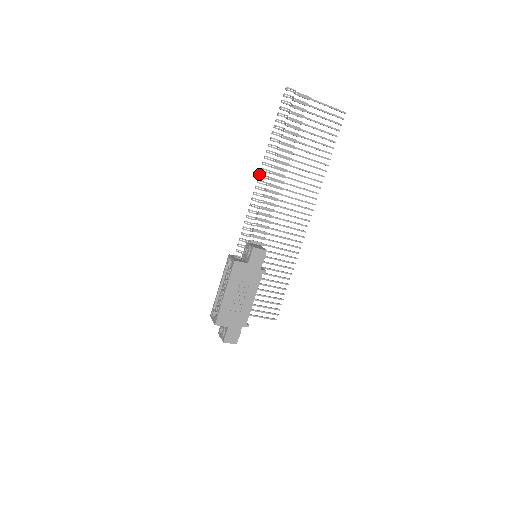
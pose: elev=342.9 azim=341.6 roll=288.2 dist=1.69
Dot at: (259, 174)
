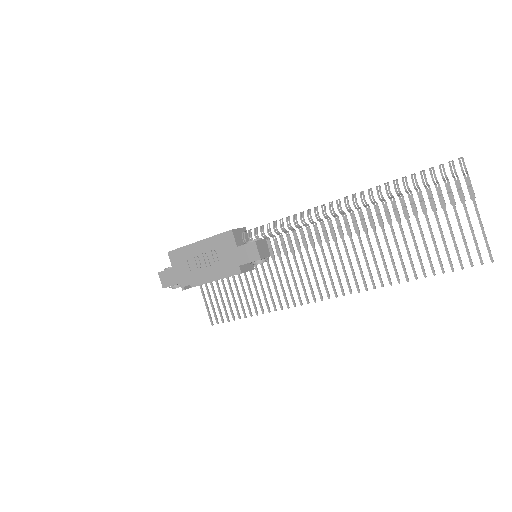
Dot at: occluded
